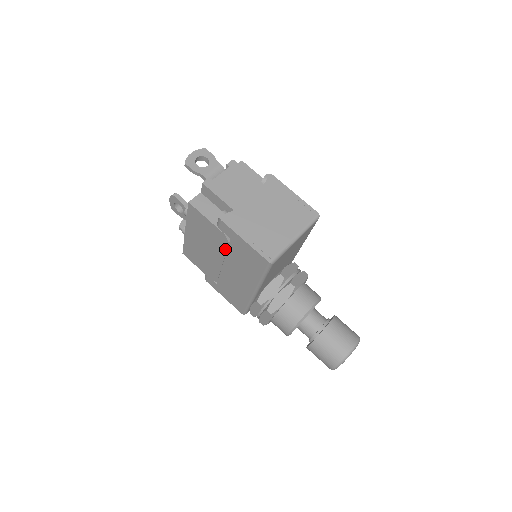
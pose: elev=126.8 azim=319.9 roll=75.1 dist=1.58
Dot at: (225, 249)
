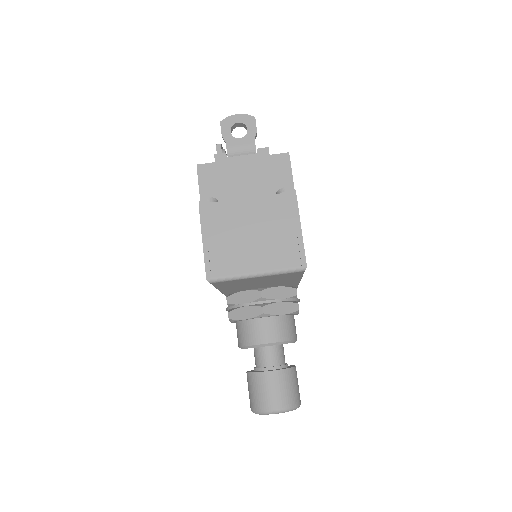
Dot at: occluded
